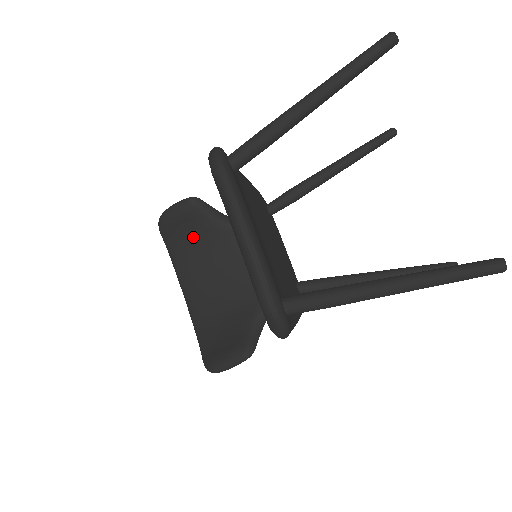
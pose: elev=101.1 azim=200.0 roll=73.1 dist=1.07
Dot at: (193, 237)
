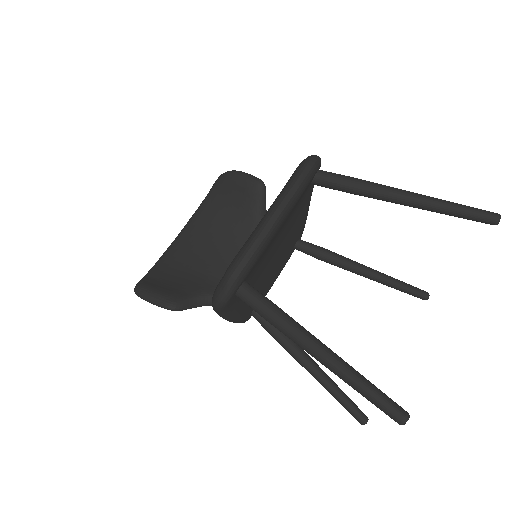
Dot at: (232, 205)
